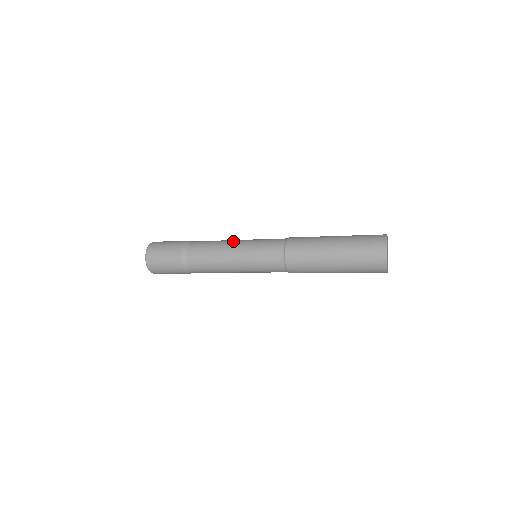
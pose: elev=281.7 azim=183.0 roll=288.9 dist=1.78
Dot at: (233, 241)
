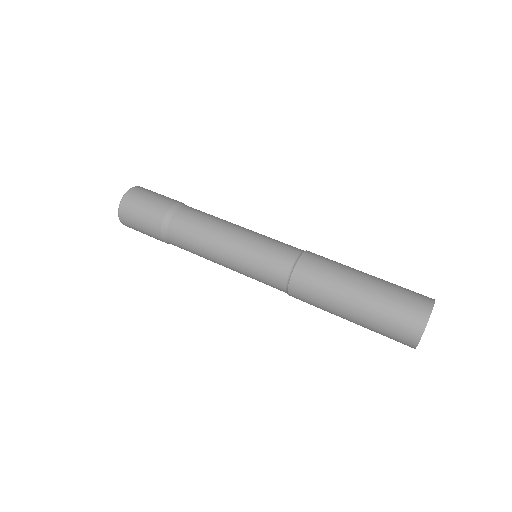
Dot at: (223, 241)
